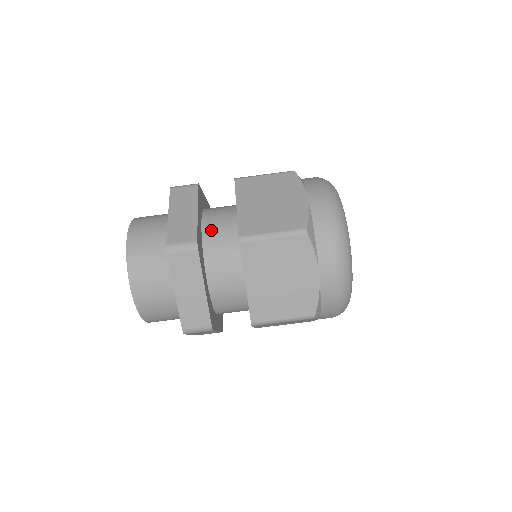
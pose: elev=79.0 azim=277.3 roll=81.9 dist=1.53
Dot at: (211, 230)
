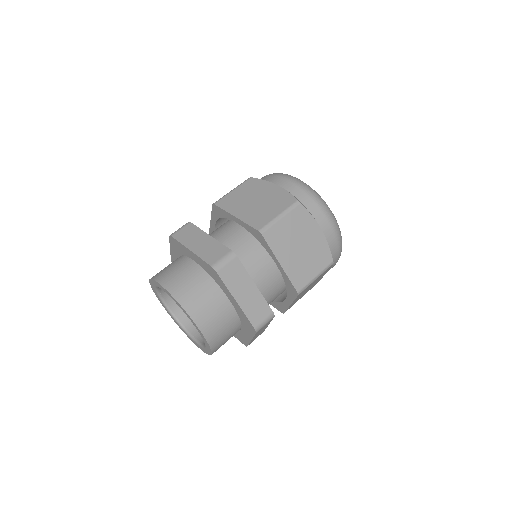
Dot at: (226, 245)
